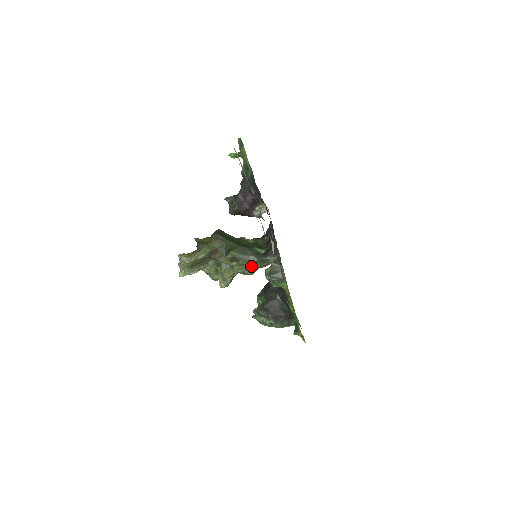
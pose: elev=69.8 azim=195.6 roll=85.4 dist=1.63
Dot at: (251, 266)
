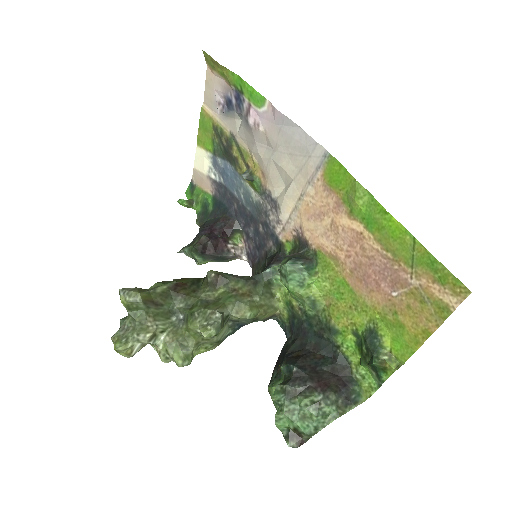
Dot at: (249, 293)
